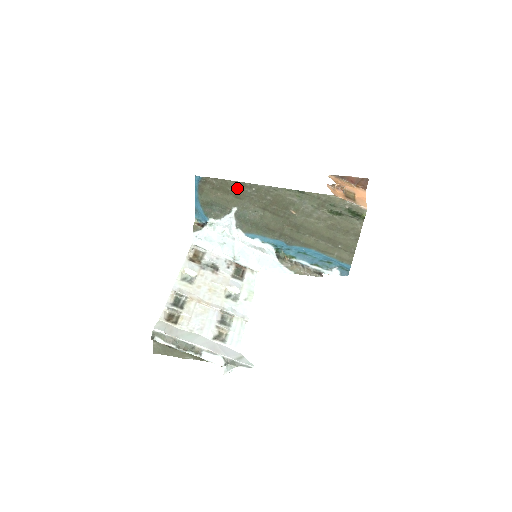
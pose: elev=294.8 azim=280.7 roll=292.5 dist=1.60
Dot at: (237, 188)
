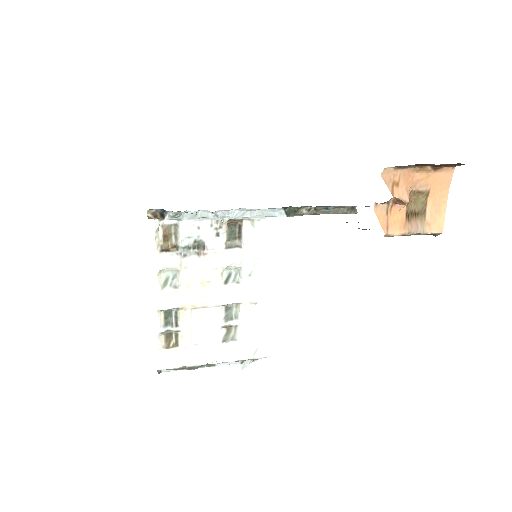
Dot at: occluded
